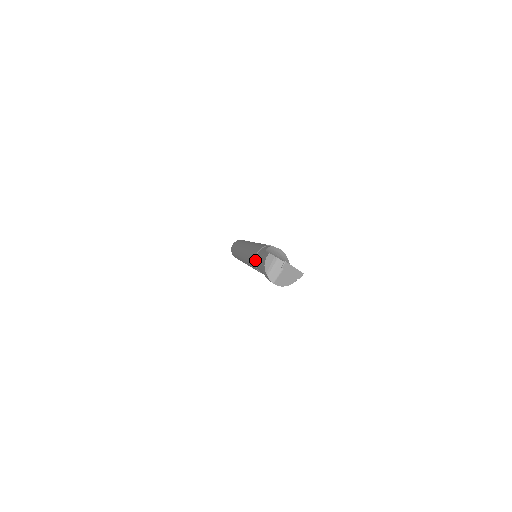
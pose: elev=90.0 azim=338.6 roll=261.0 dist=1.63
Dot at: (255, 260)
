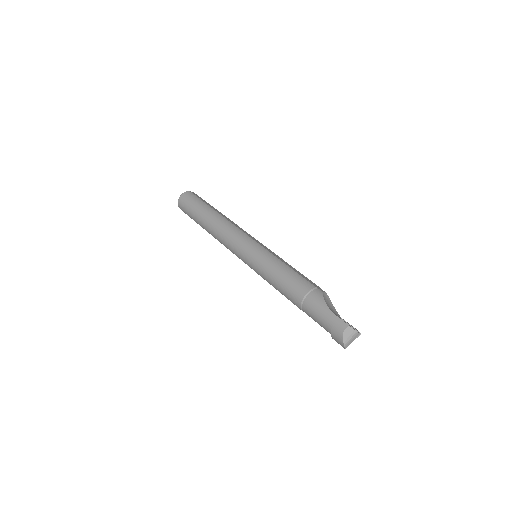
Dot at: (303, 302)
